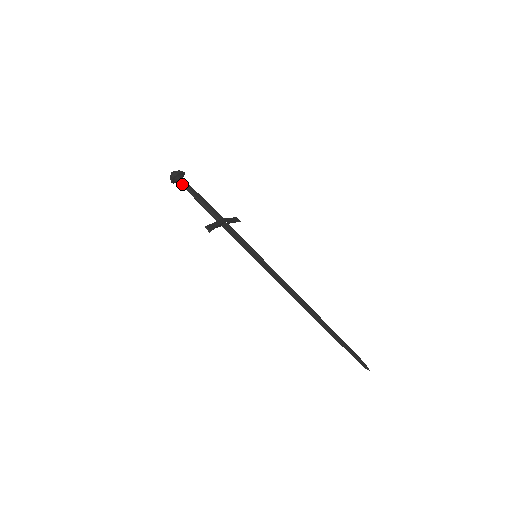
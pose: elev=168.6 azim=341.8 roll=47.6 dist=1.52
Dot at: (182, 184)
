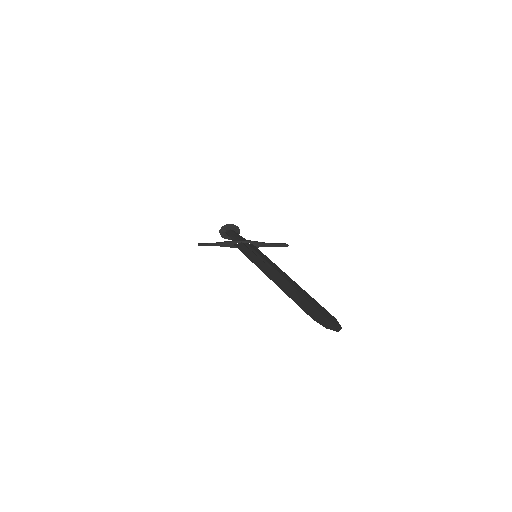
Dot at: (227, 233)
